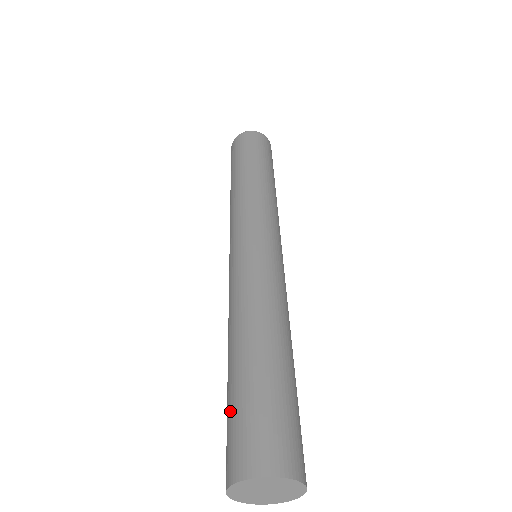
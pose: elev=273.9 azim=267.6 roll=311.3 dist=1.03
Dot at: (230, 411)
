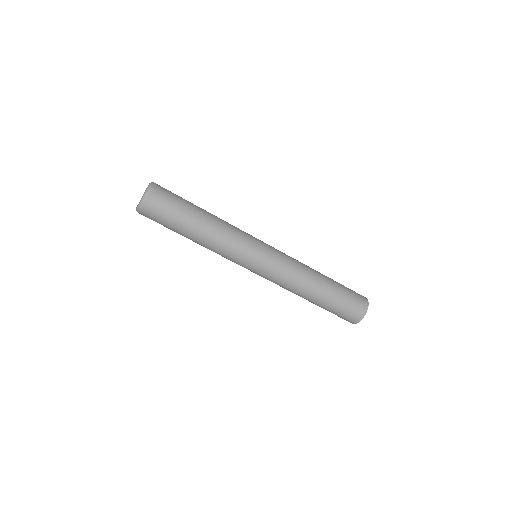
Dot at: occluded
